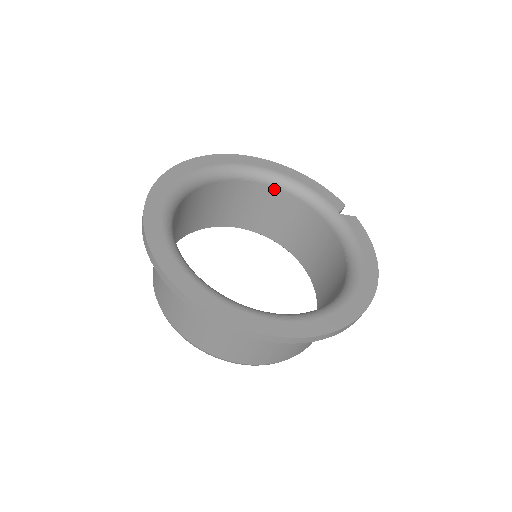
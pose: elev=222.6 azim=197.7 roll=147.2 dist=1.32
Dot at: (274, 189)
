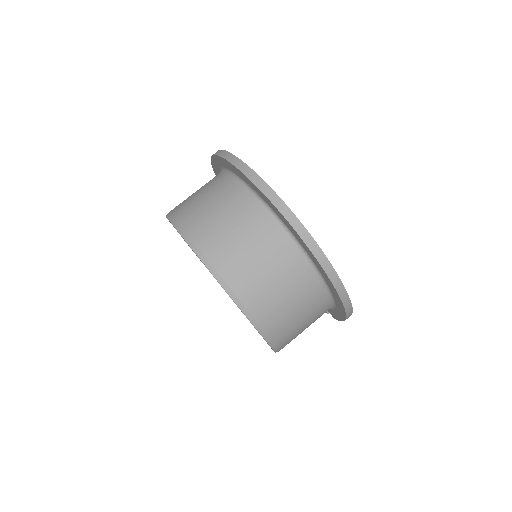
Dot at: occluded
